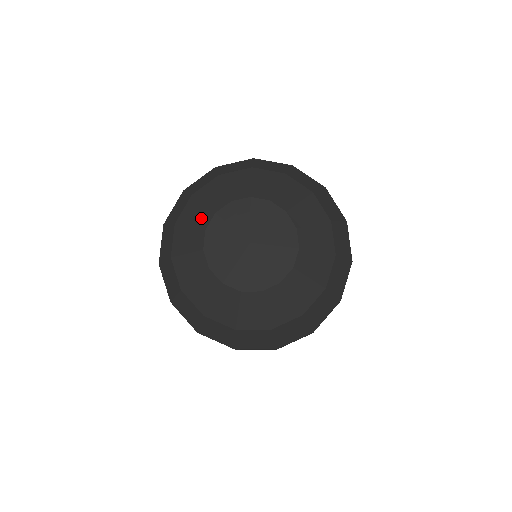
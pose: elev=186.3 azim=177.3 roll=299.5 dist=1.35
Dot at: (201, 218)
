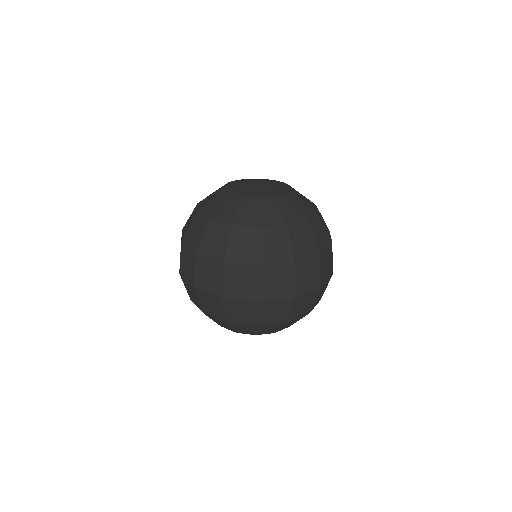
Dot at: occluded
